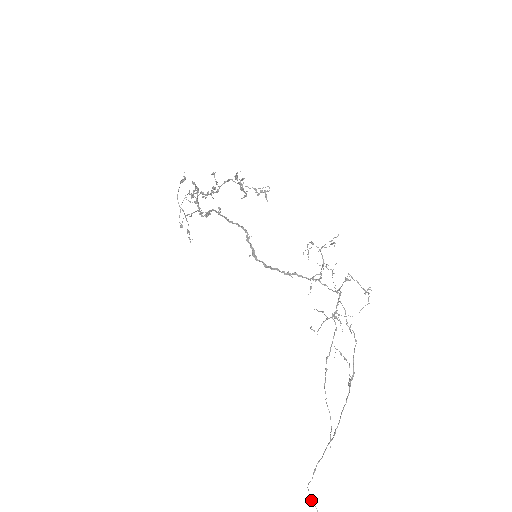
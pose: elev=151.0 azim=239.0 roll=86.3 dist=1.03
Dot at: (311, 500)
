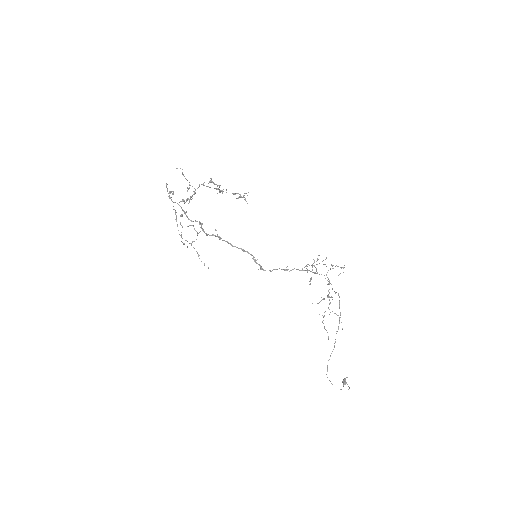
Dot at: (331, 383)
